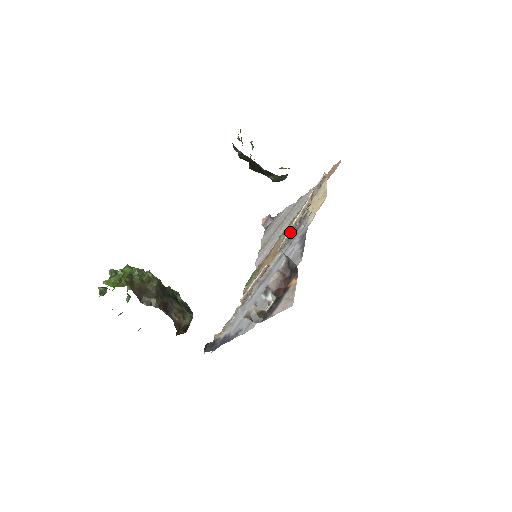
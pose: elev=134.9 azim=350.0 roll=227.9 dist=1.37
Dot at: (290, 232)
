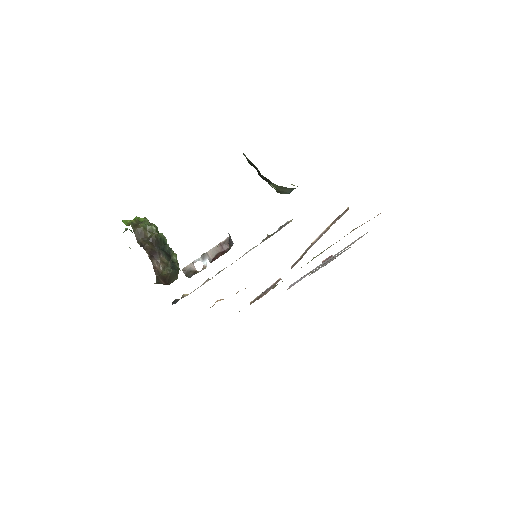
Dot at: (304, 253)
